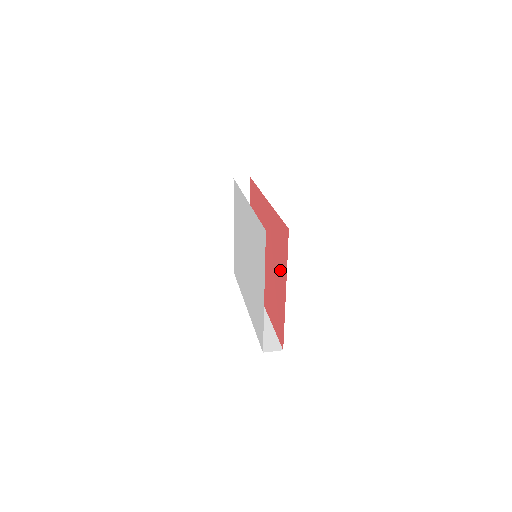
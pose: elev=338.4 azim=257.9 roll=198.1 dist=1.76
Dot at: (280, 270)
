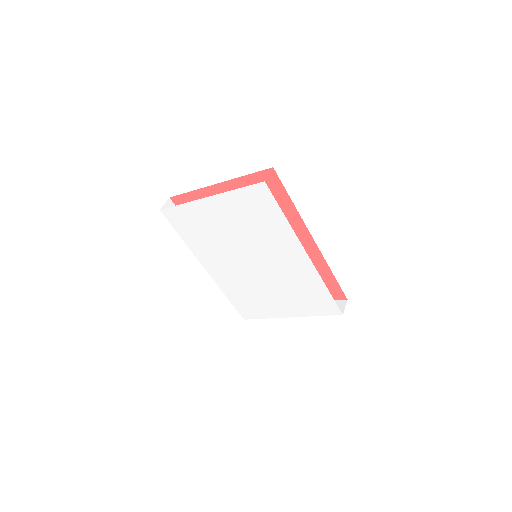
Dot at: occluded
